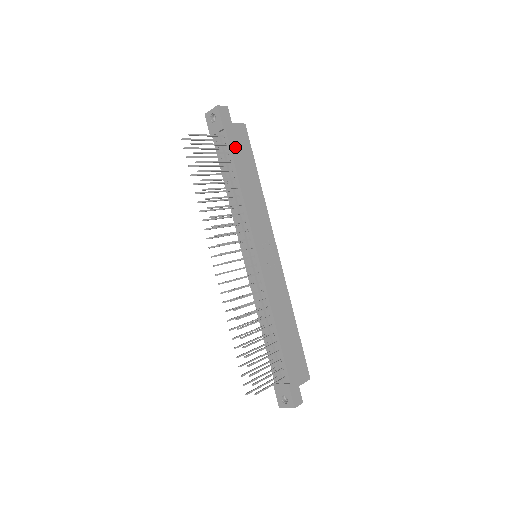
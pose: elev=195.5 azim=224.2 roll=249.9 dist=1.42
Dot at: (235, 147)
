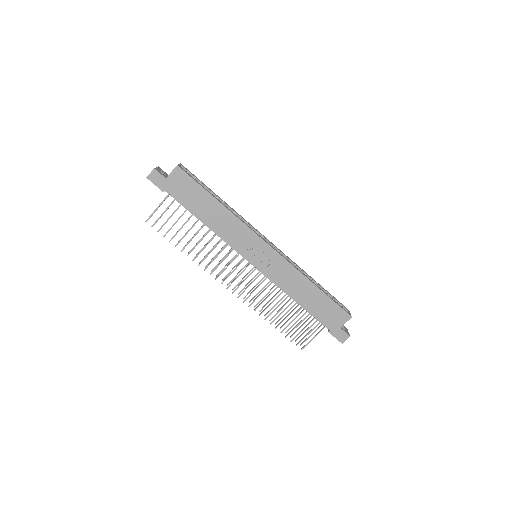
Dot at: (182, 196)
